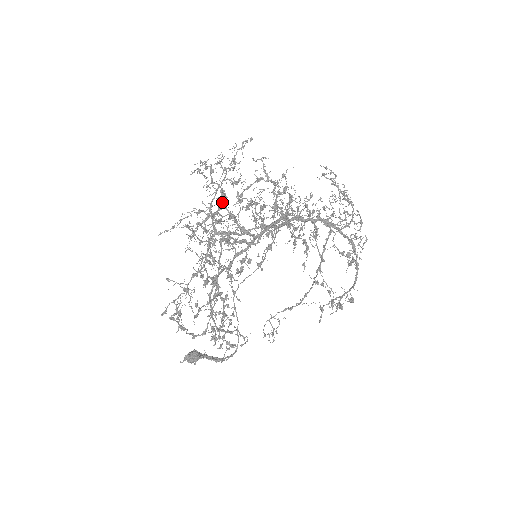
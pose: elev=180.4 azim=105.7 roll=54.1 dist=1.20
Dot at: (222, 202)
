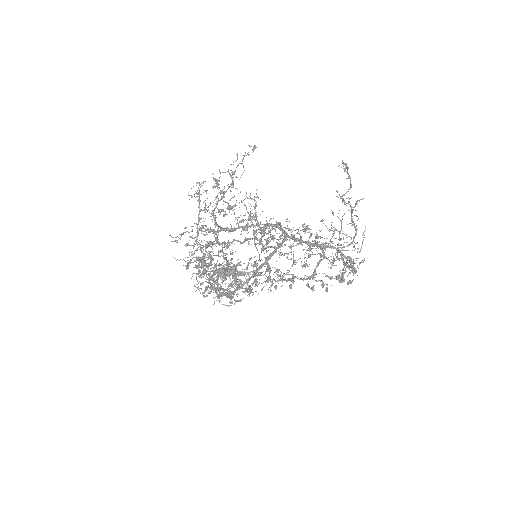
Dot at: (203, 268)
